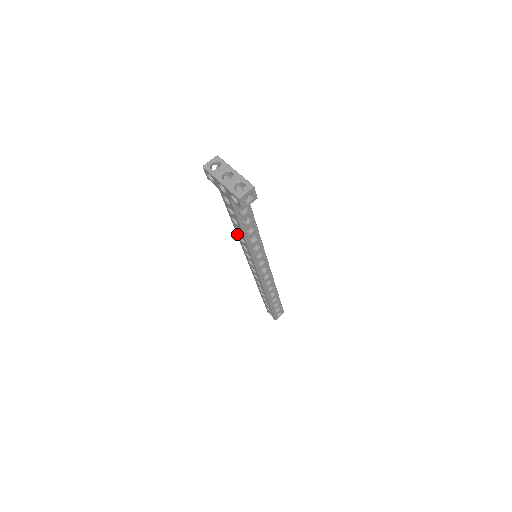
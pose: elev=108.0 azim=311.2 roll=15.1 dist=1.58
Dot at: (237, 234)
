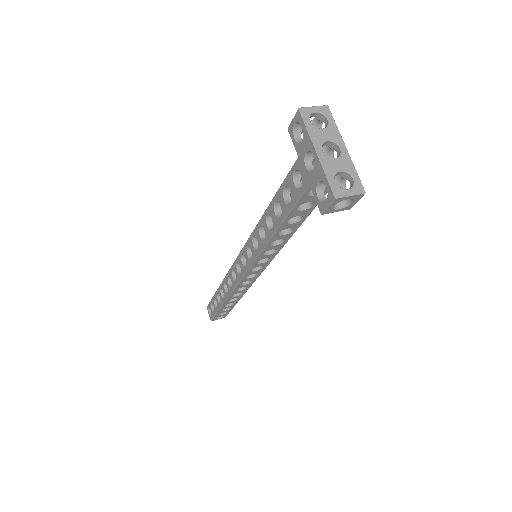
Dot at: (260, 222)
